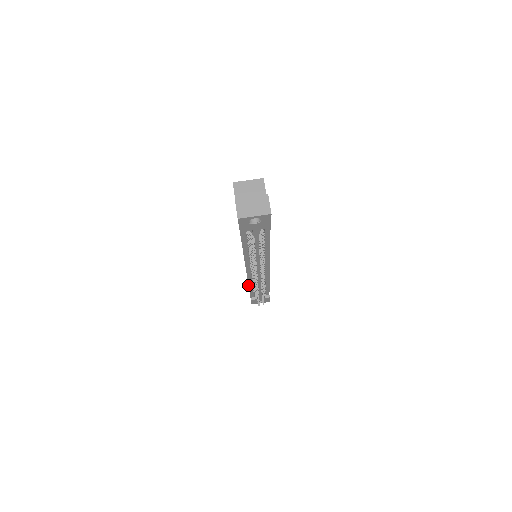
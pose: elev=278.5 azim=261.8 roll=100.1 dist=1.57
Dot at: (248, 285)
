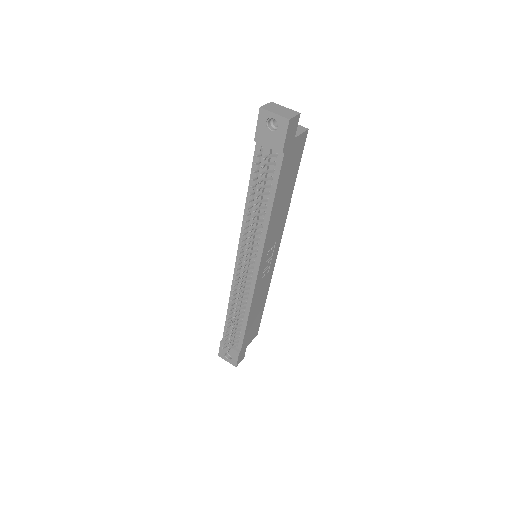
Dot at: (229, 300)
